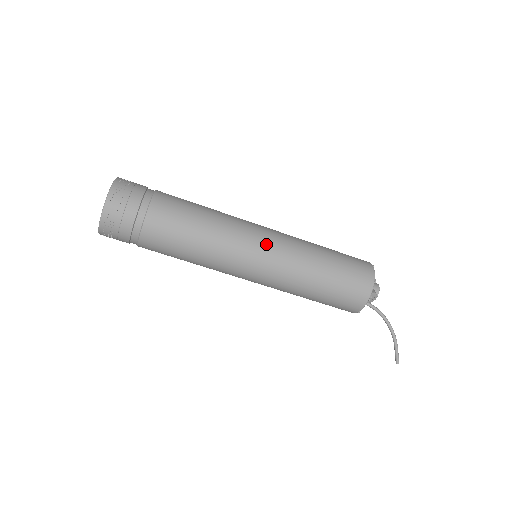
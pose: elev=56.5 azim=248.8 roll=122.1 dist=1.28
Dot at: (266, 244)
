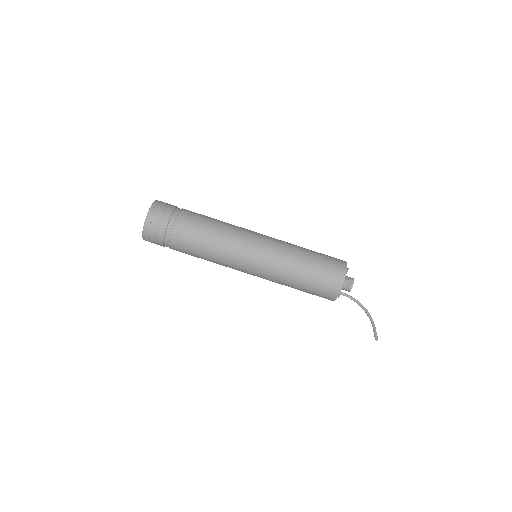
Dot at: (262, 240)
